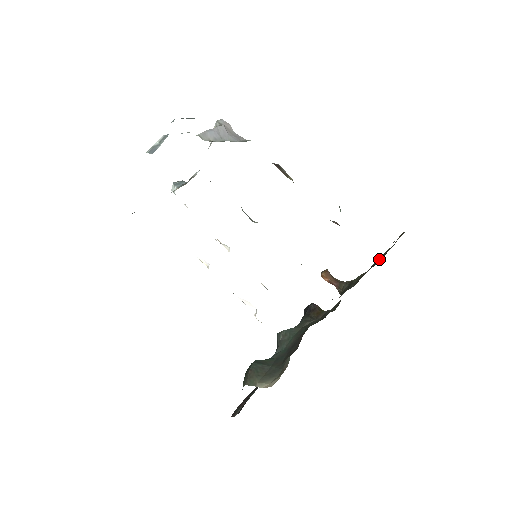
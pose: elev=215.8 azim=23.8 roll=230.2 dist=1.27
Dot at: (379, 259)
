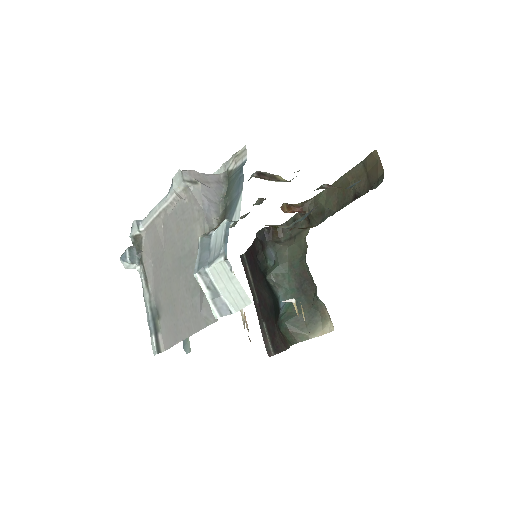
Dot at: occluded
